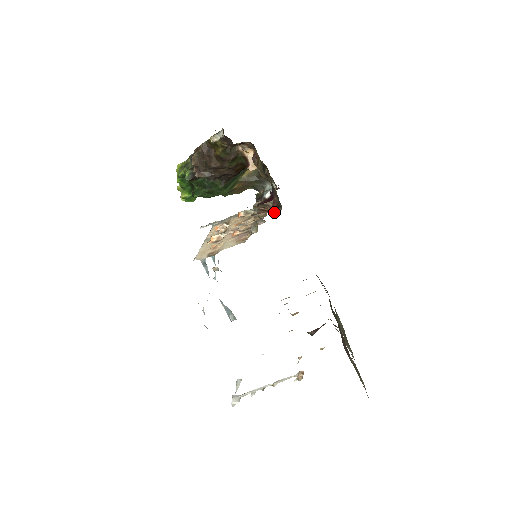
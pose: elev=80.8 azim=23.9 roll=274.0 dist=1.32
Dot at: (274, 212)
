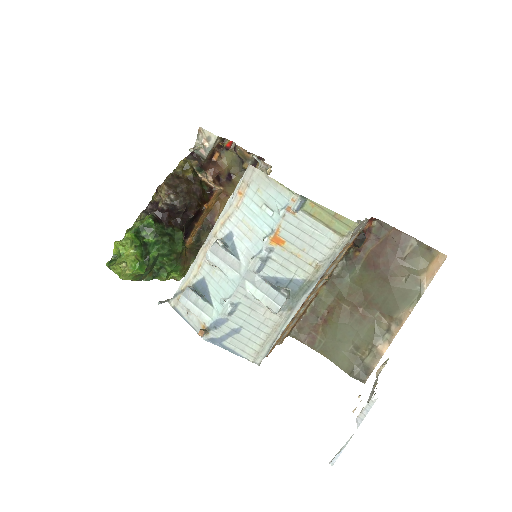
Dot at: occluded
